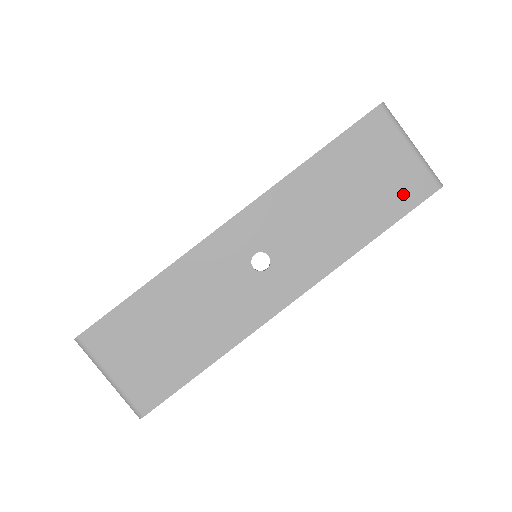
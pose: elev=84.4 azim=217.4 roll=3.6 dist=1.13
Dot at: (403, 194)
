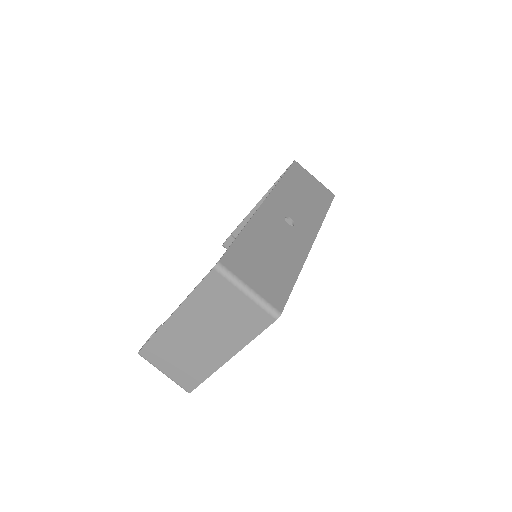
Dot at: (324, 196)
